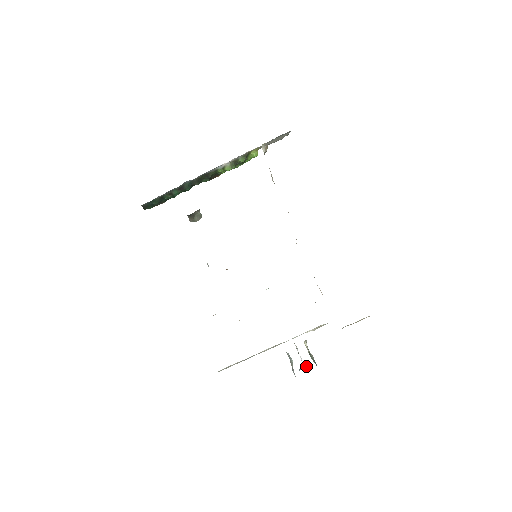
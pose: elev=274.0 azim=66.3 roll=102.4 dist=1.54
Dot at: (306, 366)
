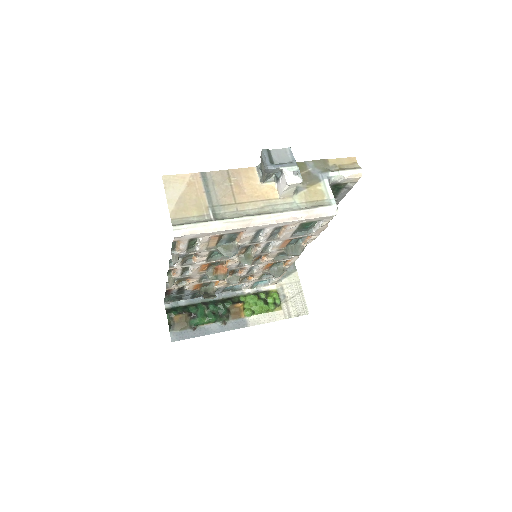
Dot at: (284, 164)
